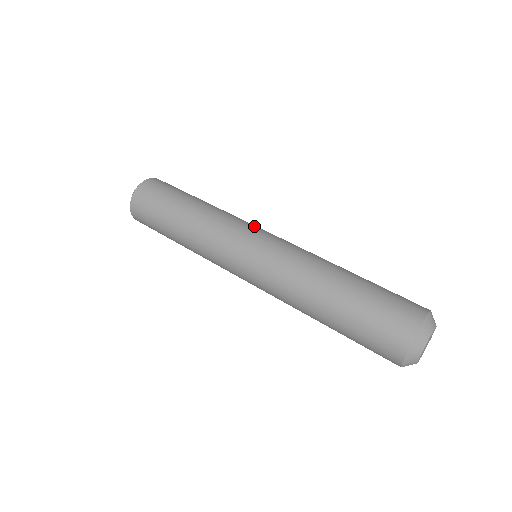
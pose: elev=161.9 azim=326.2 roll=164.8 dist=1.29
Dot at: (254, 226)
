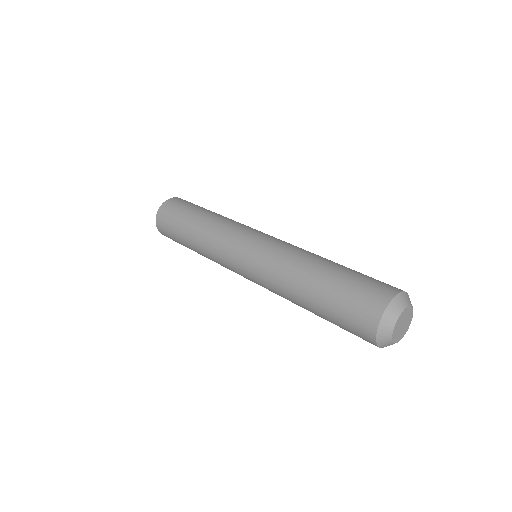
Dot at: (249, 230)
